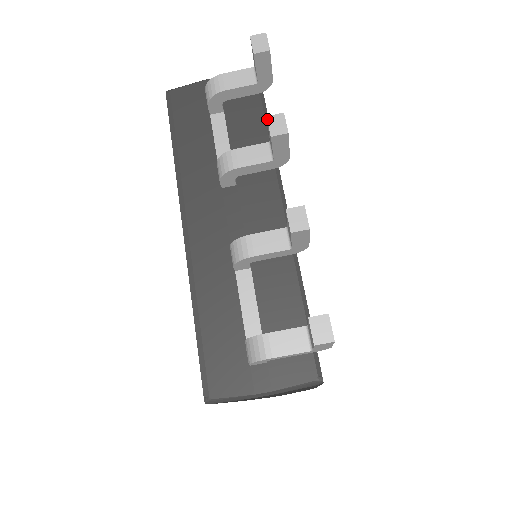
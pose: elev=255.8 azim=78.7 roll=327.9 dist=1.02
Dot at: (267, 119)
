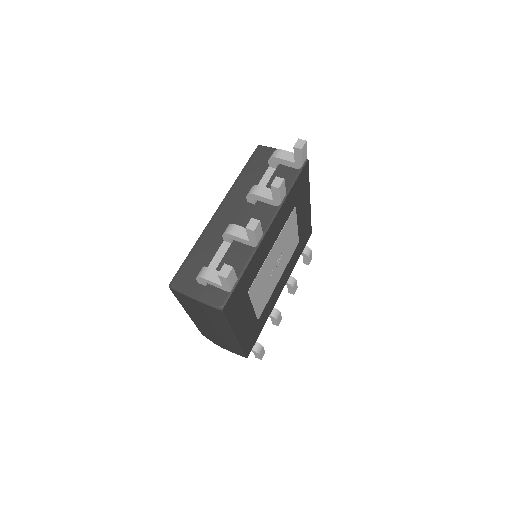
Dot at: (275, 177)
